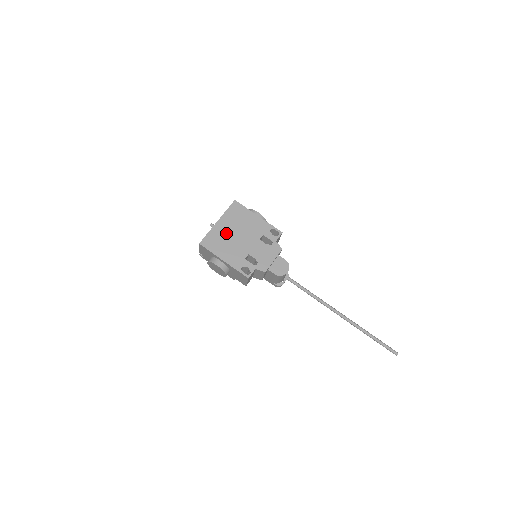
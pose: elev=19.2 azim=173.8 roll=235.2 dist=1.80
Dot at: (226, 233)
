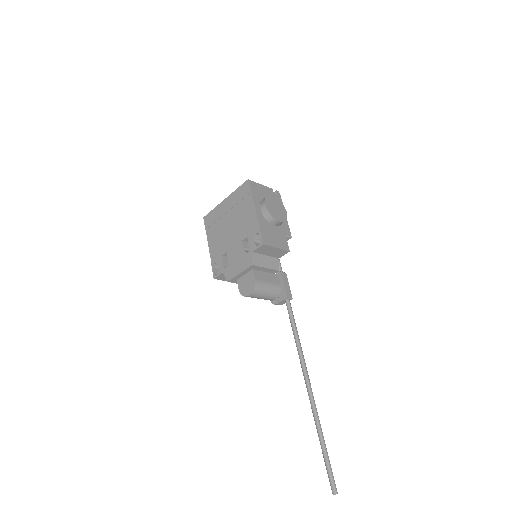
Dot at: (224, 217)
